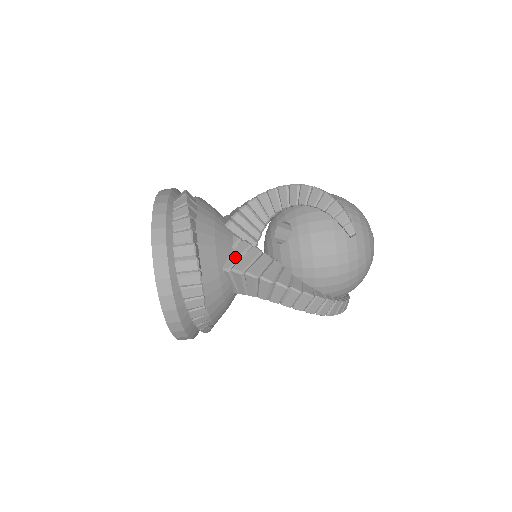
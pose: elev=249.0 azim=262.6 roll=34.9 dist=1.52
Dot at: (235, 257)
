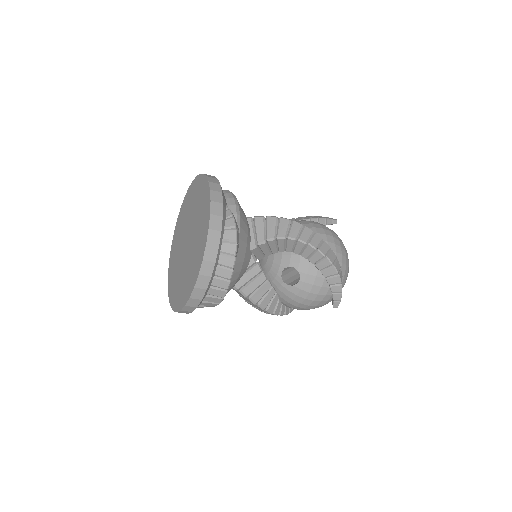
Dot at: (246, 280)
